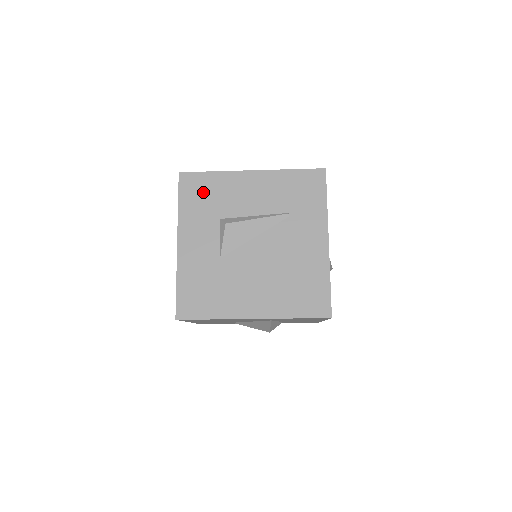
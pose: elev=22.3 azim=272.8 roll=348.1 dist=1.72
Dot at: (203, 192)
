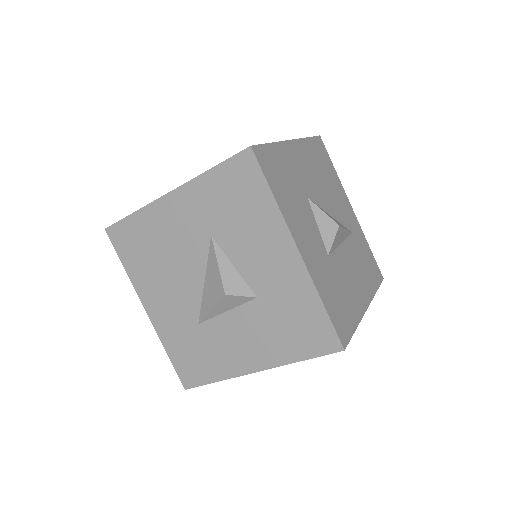
Dot at: occluded
